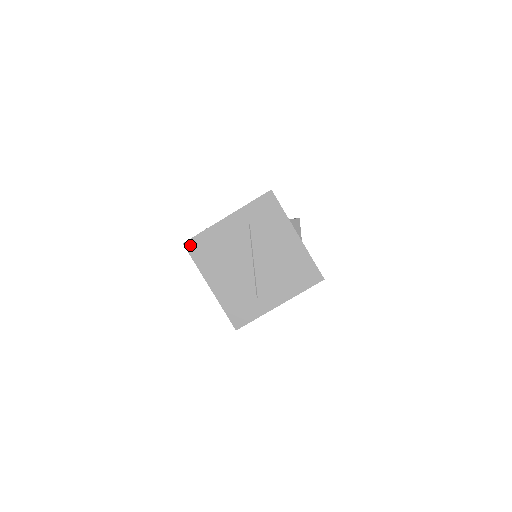
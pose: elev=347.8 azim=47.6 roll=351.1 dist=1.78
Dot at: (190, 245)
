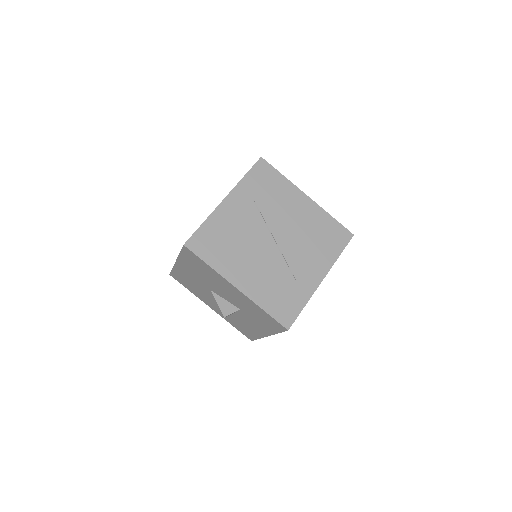
Dot at: (193, 244)
